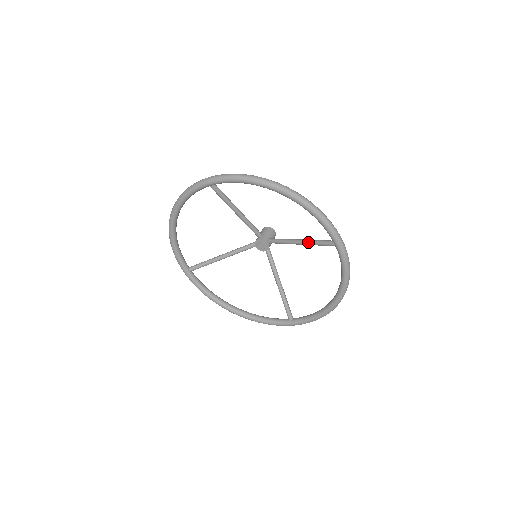
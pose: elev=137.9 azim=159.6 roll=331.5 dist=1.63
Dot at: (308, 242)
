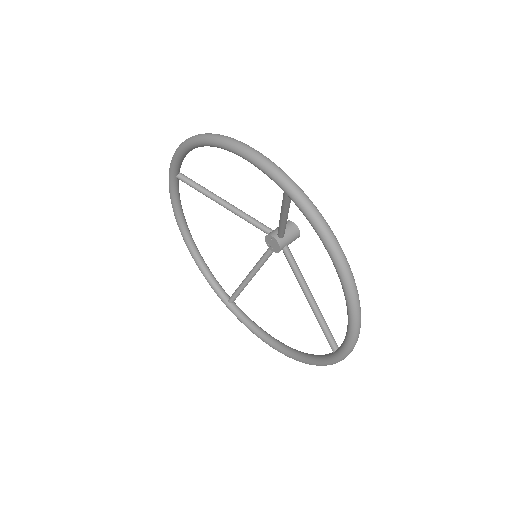
Dot at: (315, 311)
